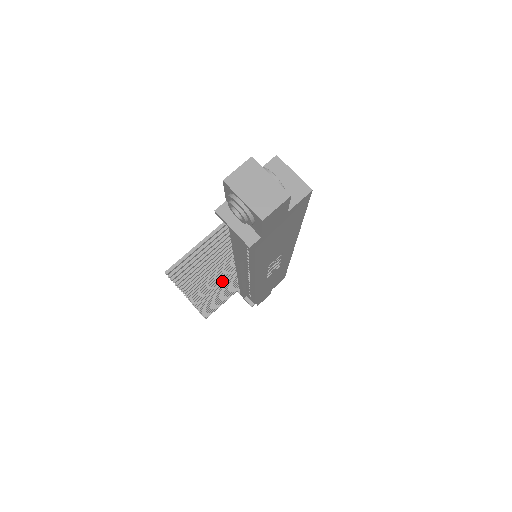
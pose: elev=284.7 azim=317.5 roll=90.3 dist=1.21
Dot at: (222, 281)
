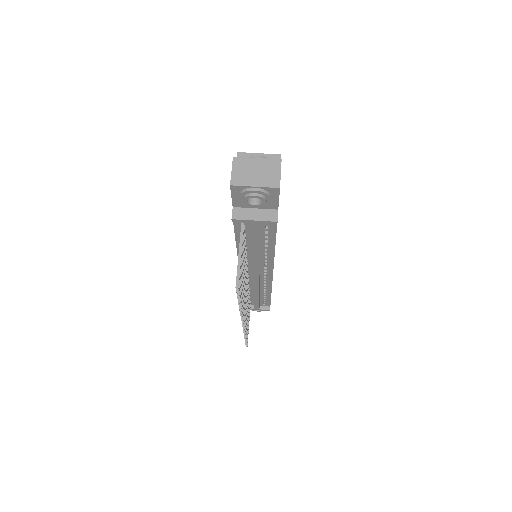
Dot at: occluded
